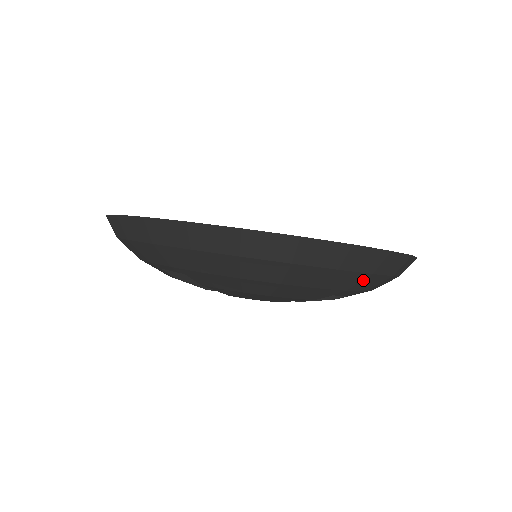
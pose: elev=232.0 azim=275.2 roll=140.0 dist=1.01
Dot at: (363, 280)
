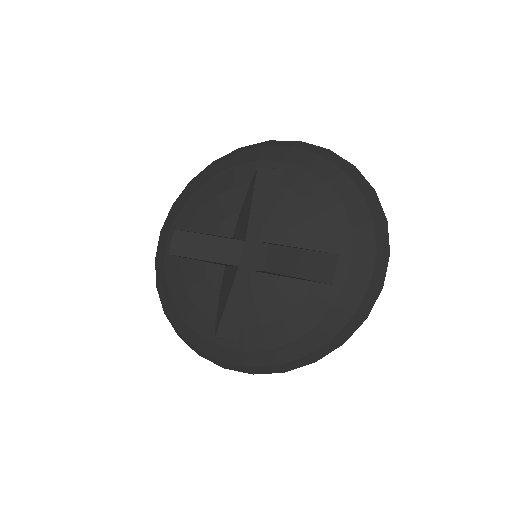
Dot at: (368, 254)
